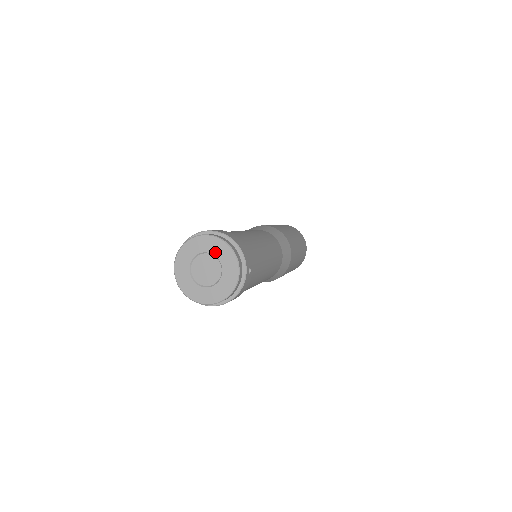
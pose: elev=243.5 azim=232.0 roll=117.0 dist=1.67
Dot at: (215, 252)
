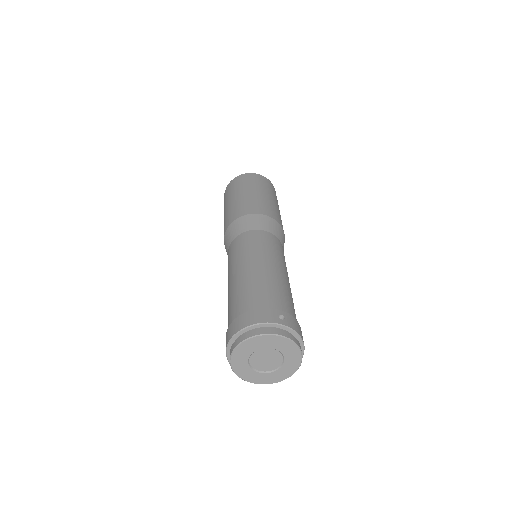
Dot at: (287, 358)
